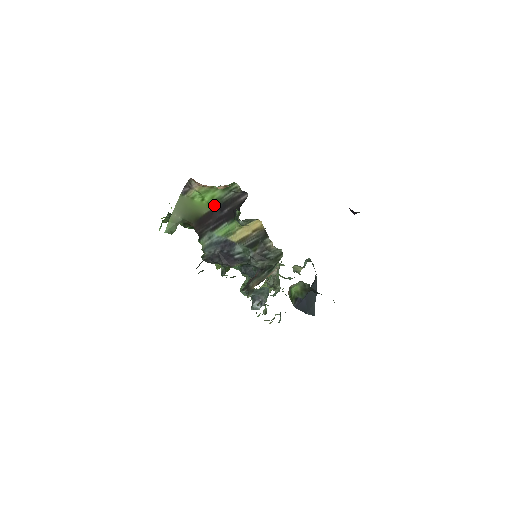
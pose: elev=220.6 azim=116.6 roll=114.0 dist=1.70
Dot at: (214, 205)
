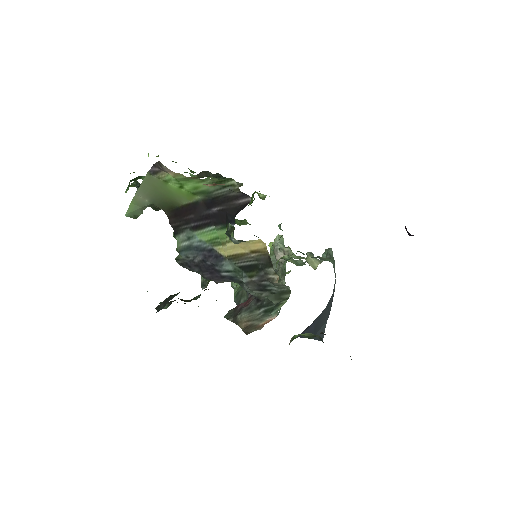
Dot at: (198, 197)
